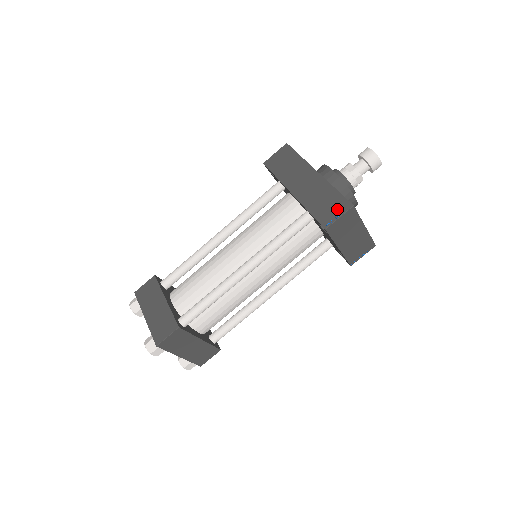
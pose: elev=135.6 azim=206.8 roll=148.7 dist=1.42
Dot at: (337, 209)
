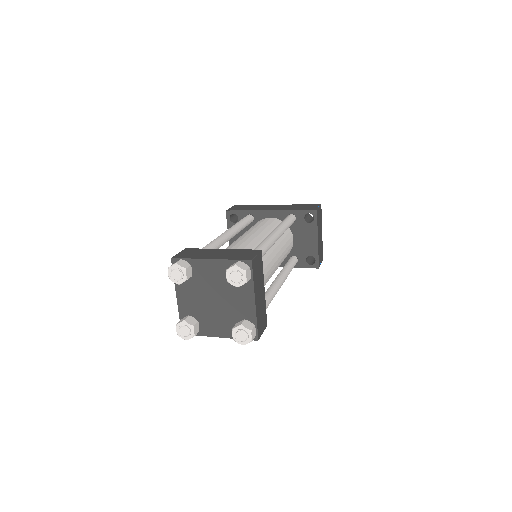
Dot at: (313, 206)
